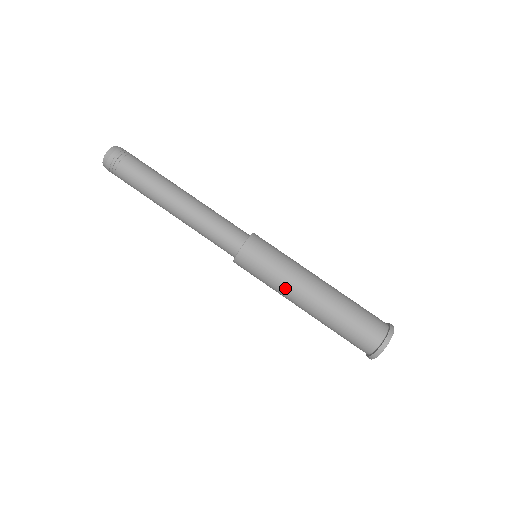
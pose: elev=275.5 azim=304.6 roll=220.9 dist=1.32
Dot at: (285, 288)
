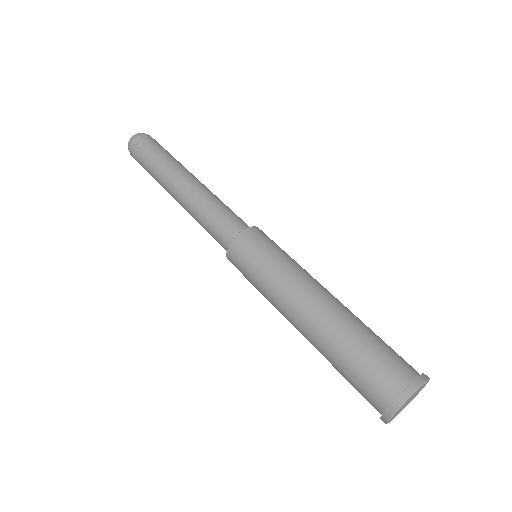
Dot at: (295, 275)
